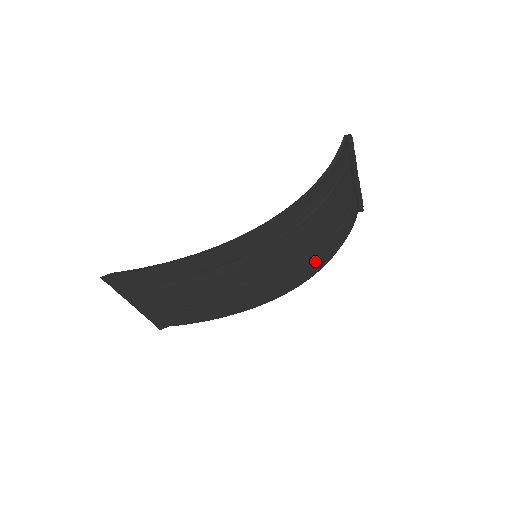
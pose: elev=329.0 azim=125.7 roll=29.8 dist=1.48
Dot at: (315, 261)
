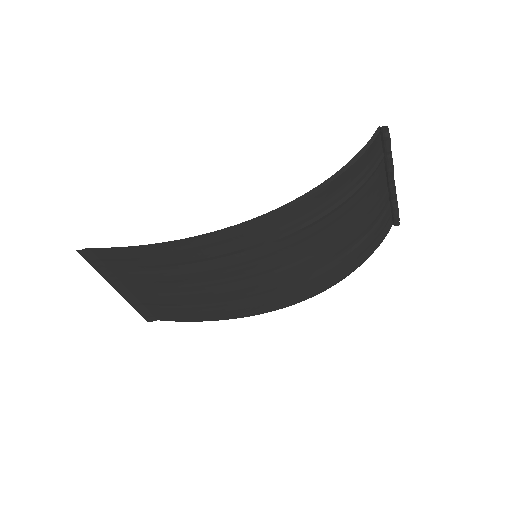
Dot at: (327, 274)
